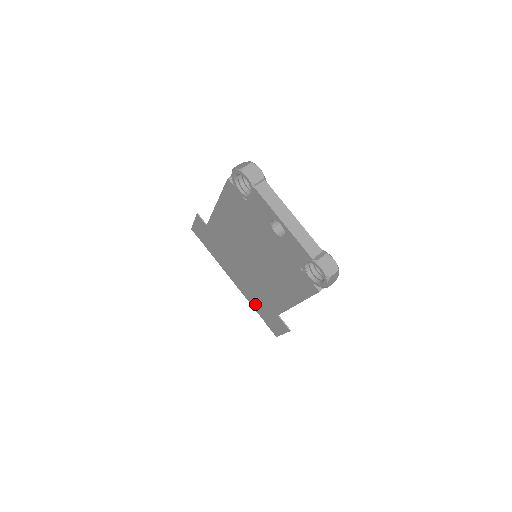
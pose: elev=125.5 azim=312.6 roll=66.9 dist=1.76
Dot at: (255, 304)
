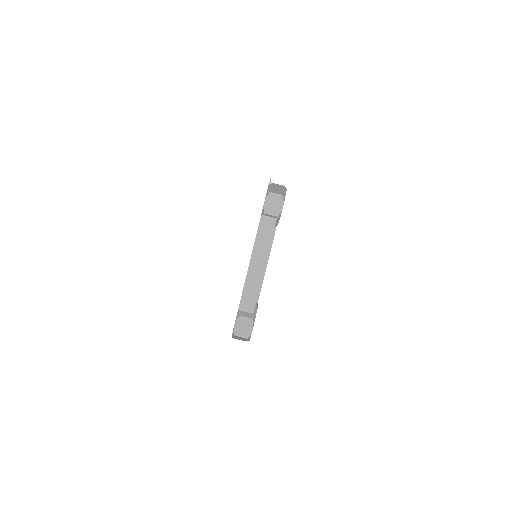
Dot at: occluded
